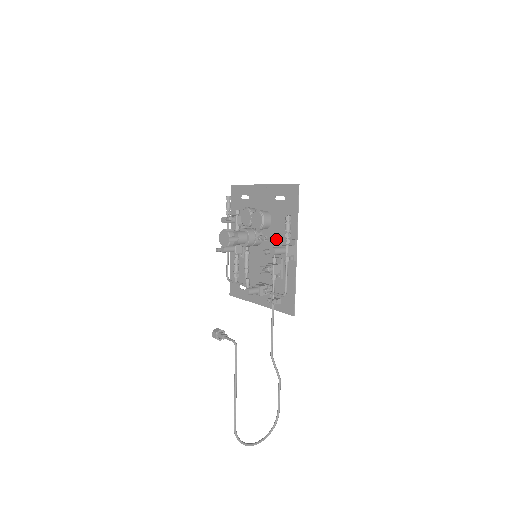
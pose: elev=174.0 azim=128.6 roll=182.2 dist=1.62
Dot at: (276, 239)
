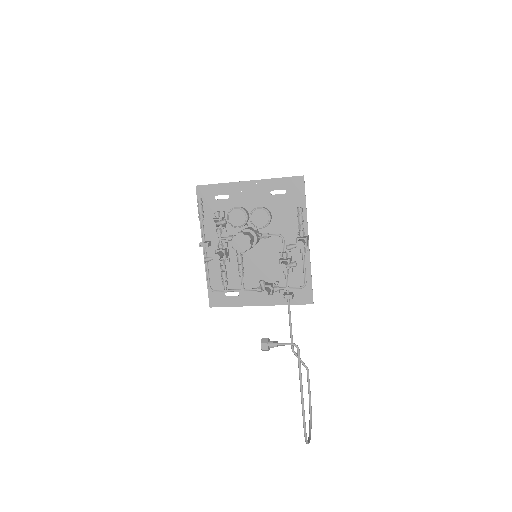
Dot at: occluded
